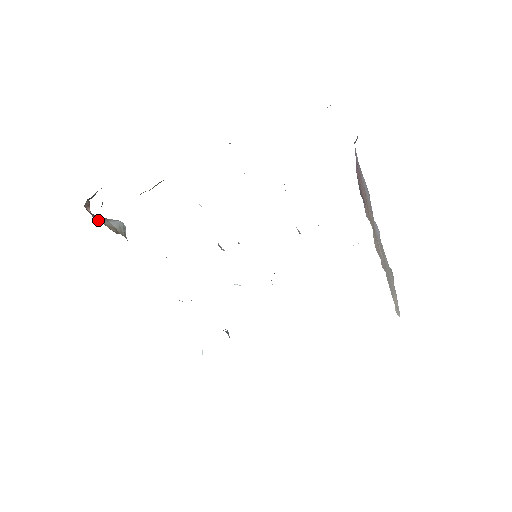
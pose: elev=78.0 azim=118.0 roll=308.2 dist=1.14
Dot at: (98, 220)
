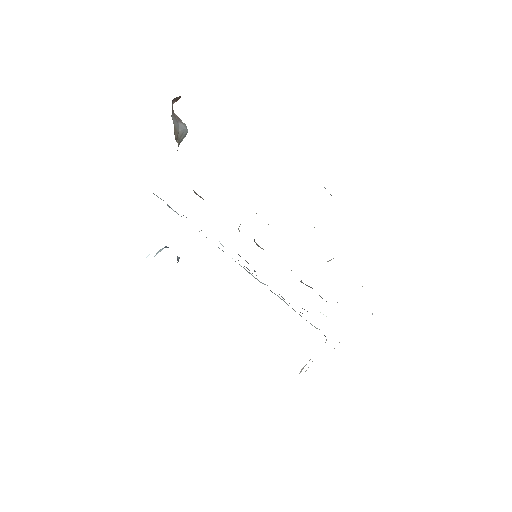
Dot at: (173, 119)
